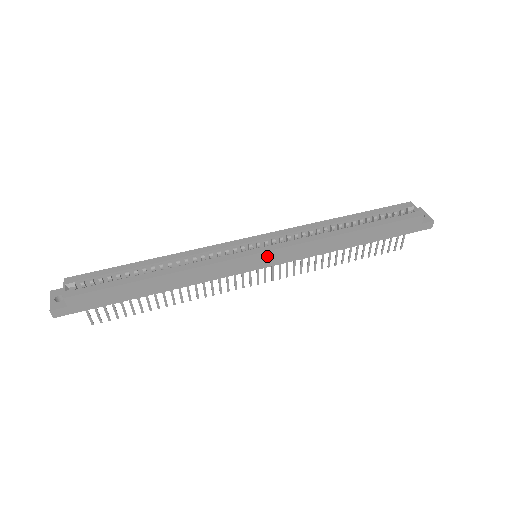
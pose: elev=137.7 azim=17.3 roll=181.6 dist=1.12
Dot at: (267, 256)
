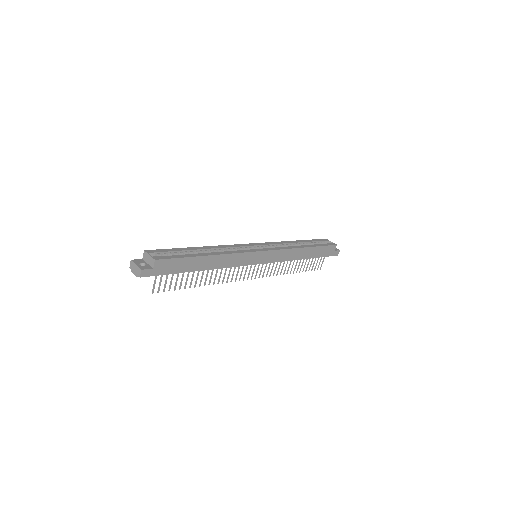
Dot at: (266, 254)
